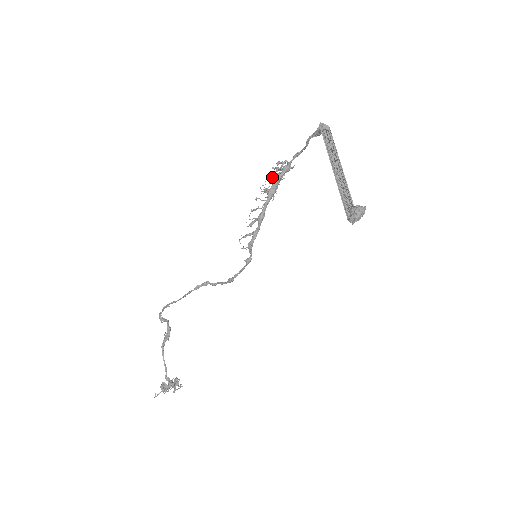
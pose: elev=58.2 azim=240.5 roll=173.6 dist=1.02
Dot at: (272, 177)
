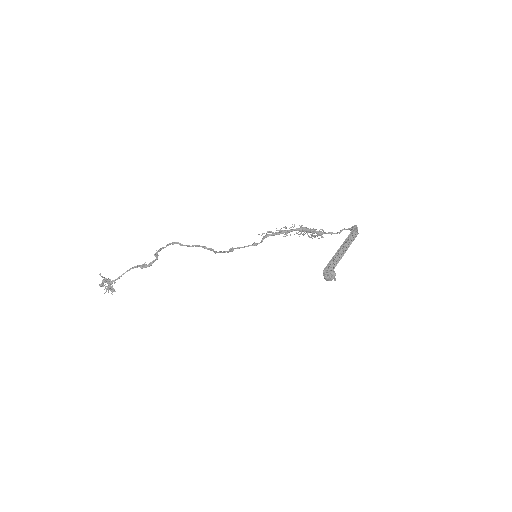
Dot at: (310, 228)
